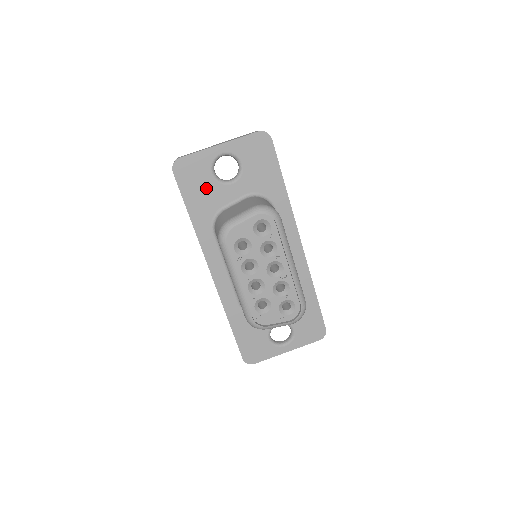
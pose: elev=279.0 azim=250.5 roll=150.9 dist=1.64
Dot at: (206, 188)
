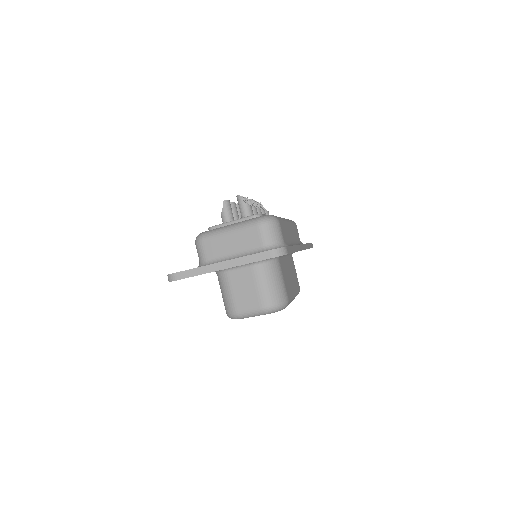
Dot at: occluded
